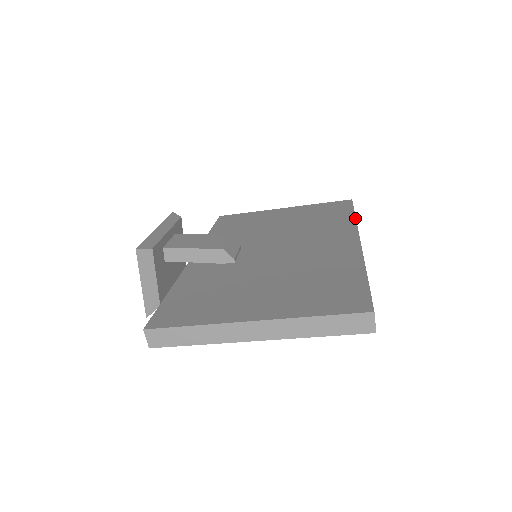
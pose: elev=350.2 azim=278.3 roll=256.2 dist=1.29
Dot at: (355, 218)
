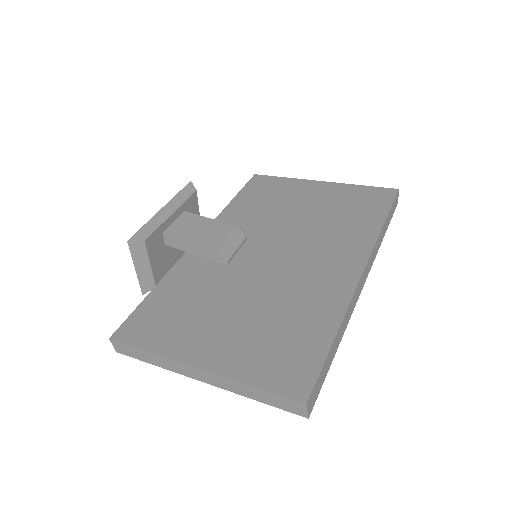
Dot at: (381, 228)
